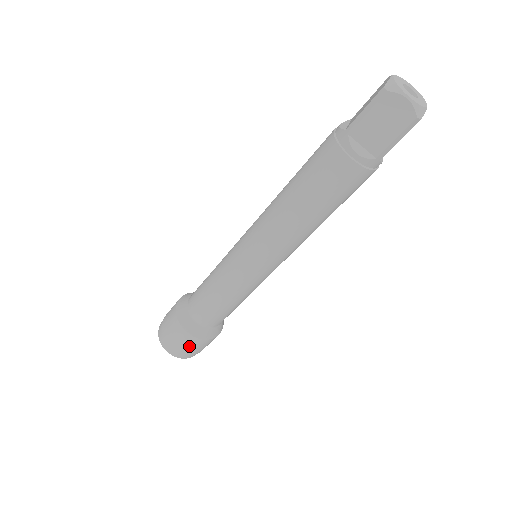
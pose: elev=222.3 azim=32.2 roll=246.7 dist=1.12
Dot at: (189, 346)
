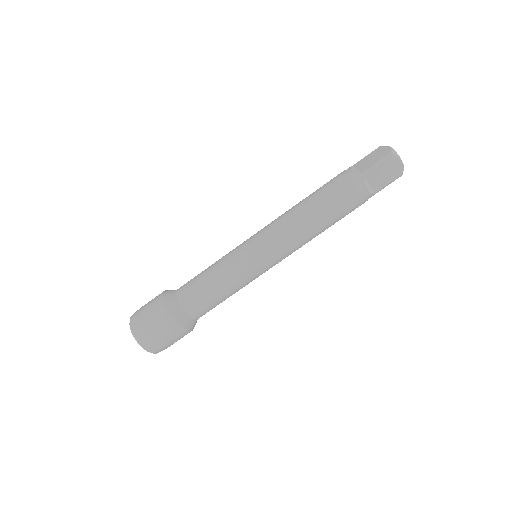
Dot at: (172, 339)
